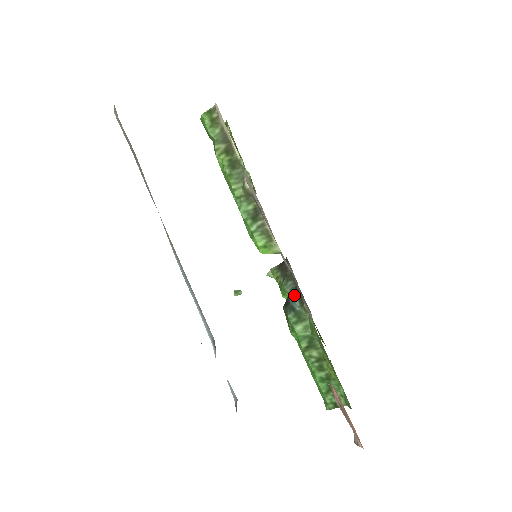
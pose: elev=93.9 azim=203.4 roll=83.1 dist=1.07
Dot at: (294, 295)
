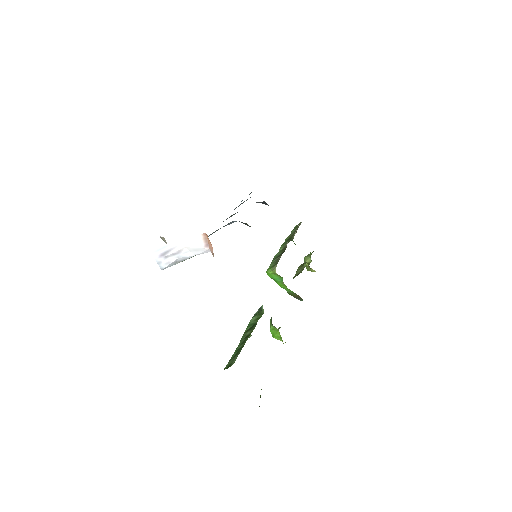
Dot at: occluded
